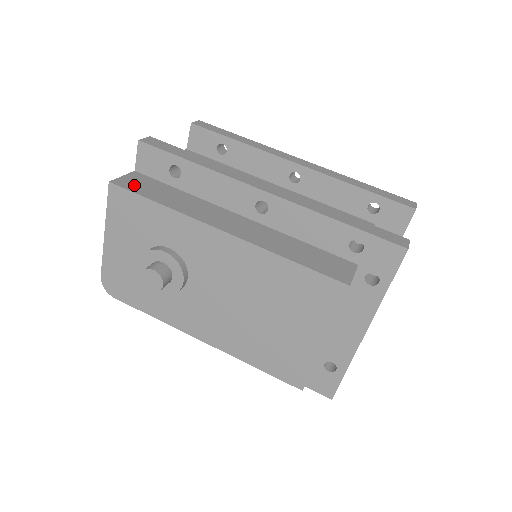
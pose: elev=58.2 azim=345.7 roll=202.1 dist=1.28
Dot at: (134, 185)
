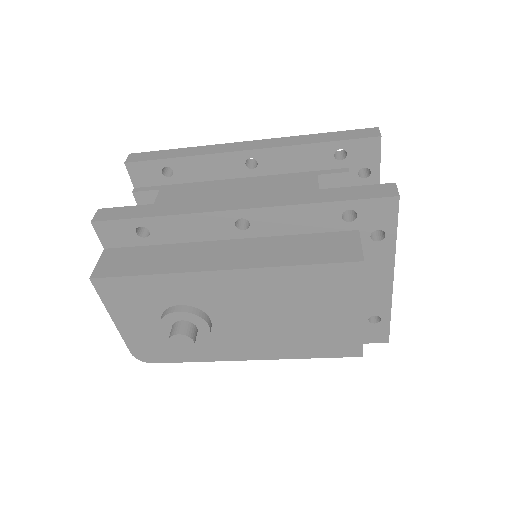
Dot at: (113, 267)
